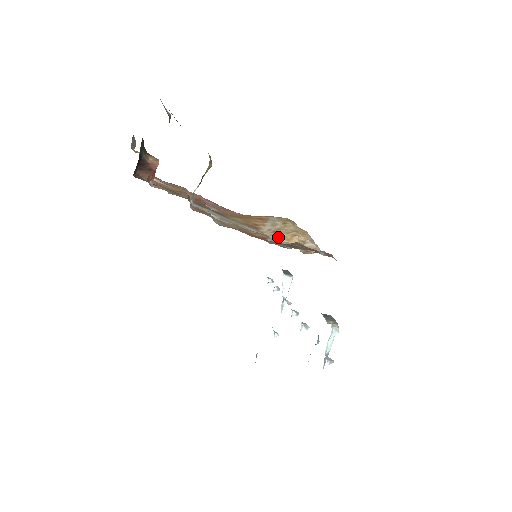
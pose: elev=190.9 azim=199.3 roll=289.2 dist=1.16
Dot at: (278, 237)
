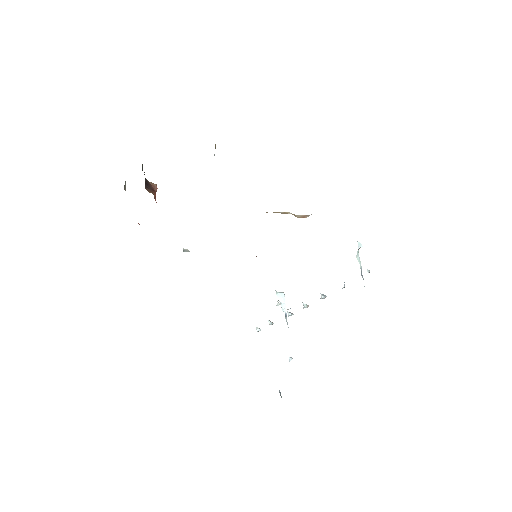
Dot at: (275, 212)
